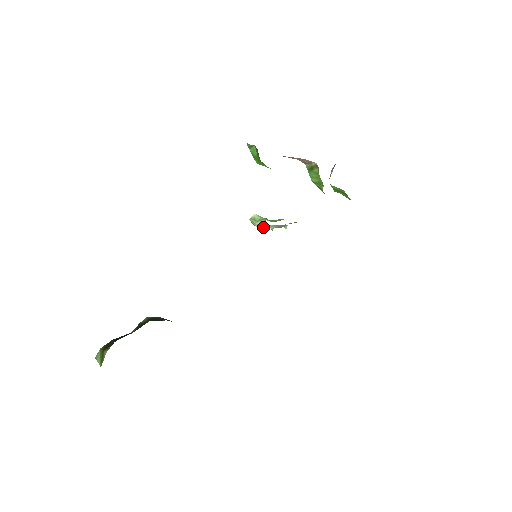
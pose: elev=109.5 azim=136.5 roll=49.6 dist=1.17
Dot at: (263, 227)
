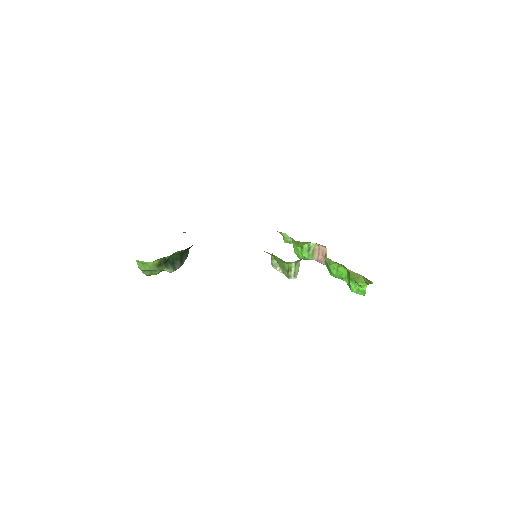
Dot at: (272, 253)
